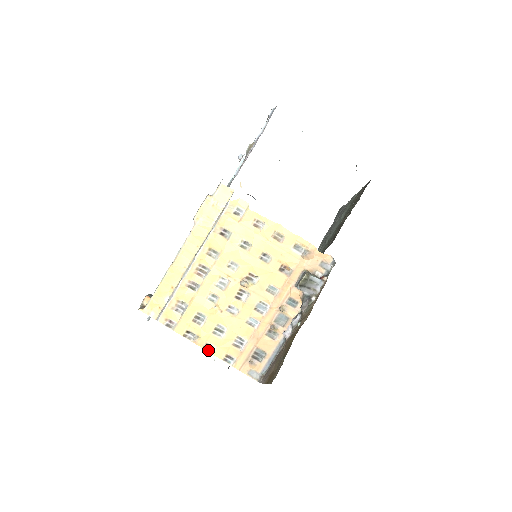
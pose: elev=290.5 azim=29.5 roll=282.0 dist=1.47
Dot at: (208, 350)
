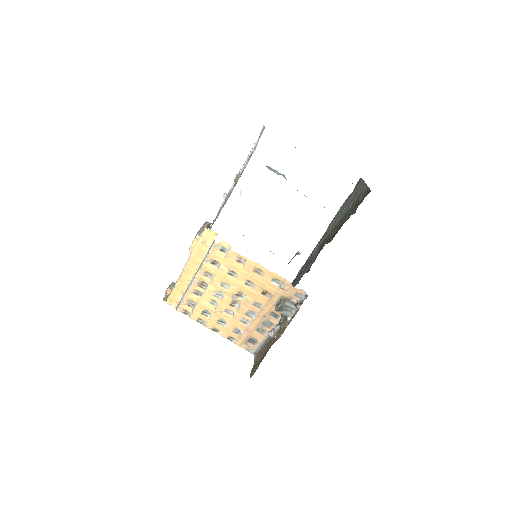
Dot at: (216, 331)
